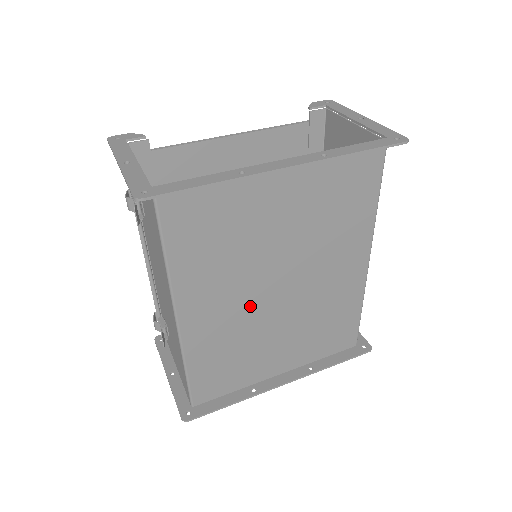
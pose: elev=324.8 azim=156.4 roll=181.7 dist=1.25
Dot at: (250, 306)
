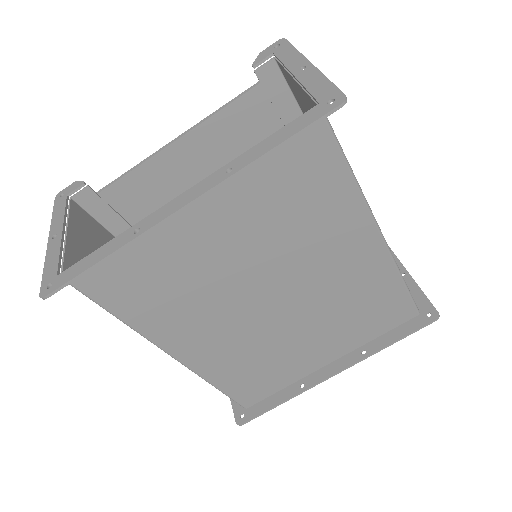
Dot at: (248, 325)
